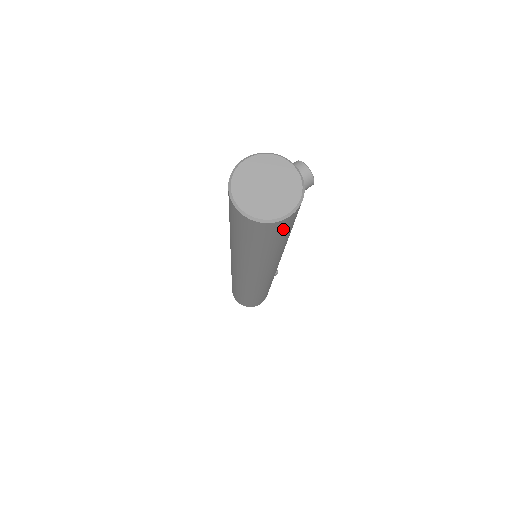
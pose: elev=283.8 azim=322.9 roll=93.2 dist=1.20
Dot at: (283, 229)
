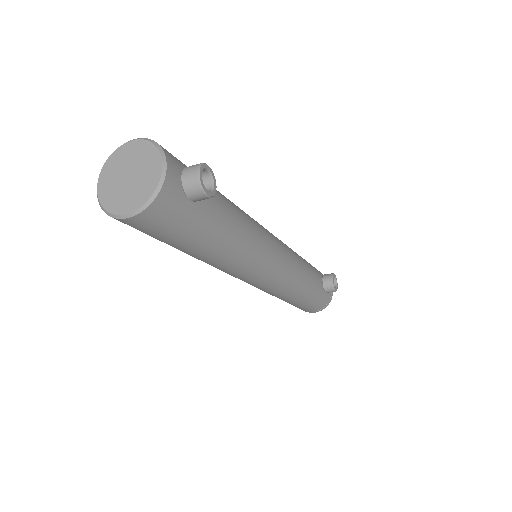
Dot at: (149, 231)
